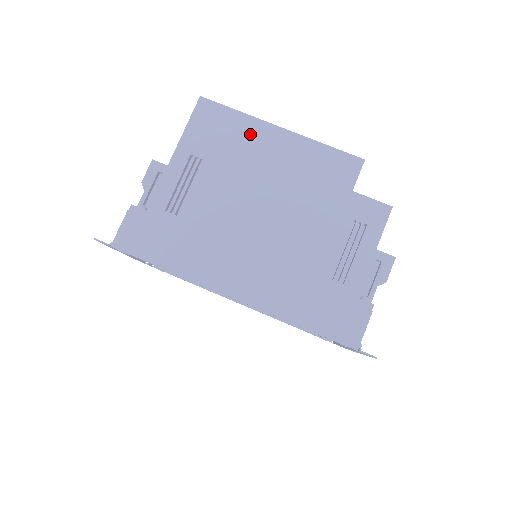
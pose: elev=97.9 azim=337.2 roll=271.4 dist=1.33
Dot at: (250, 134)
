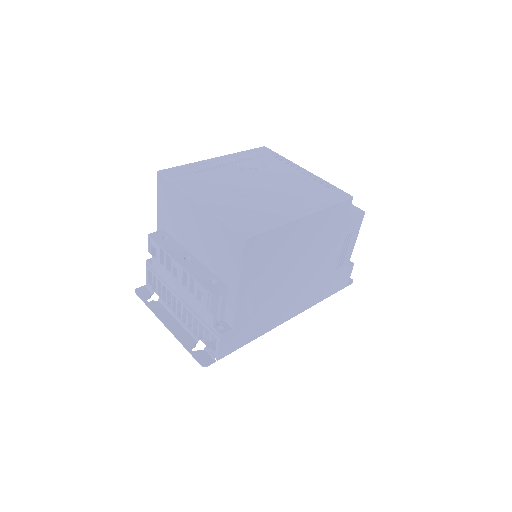
Dot at: (286, 236)
